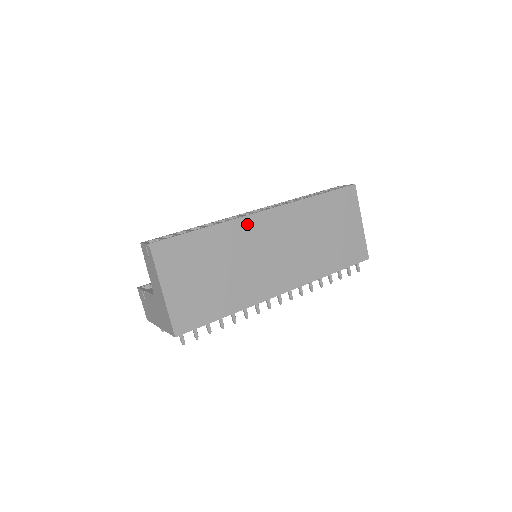
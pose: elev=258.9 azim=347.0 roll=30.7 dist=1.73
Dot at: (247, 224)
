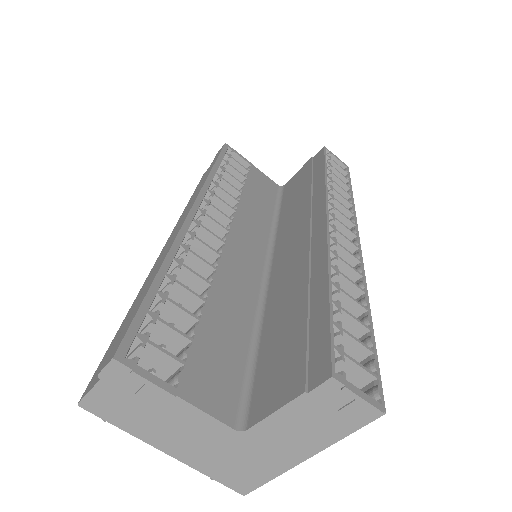
Dot at: occluded
